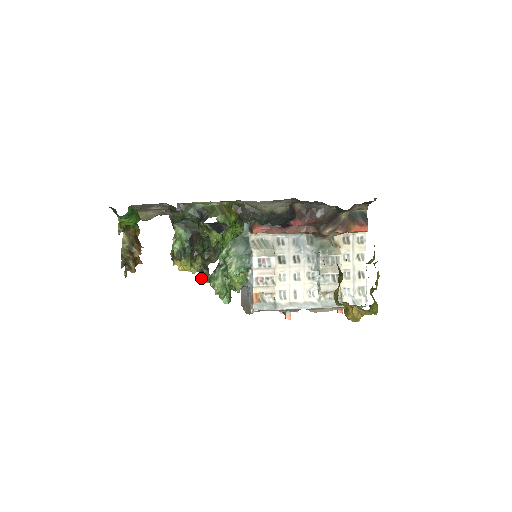
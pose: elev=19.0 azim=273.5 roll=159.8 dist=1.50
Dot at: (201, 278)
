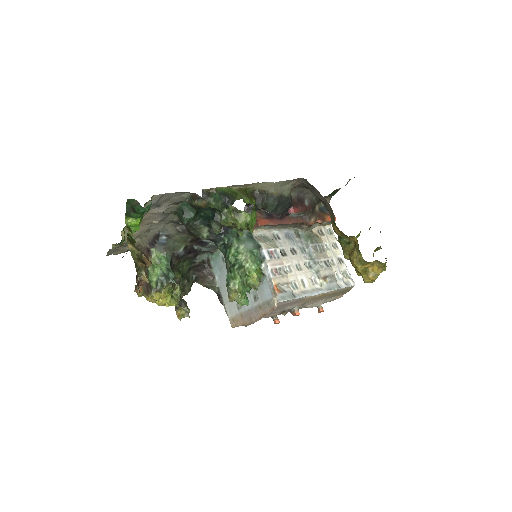
Dot at: (179, 313)
